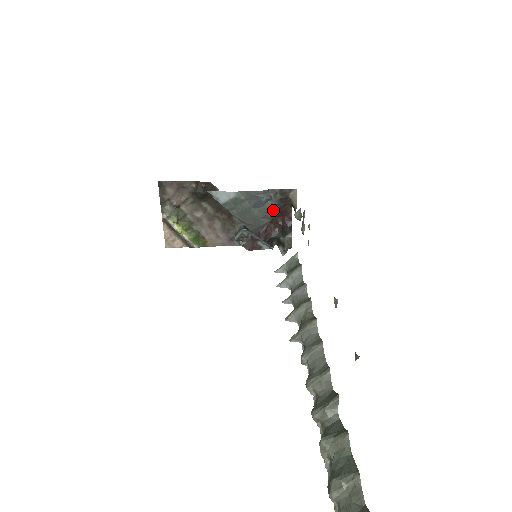
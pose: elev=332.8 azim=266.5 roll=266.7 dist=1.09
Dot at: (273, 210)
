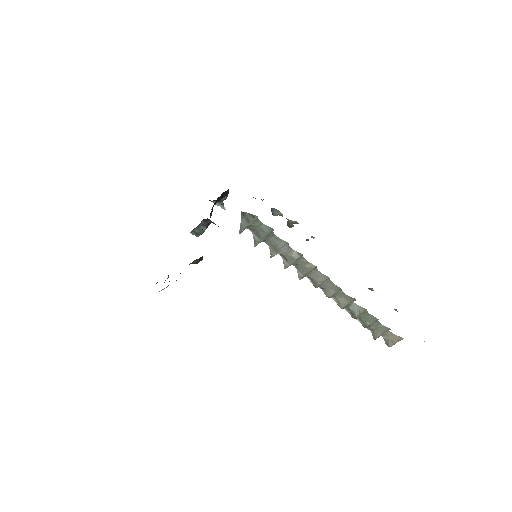
Dot at: occluded
